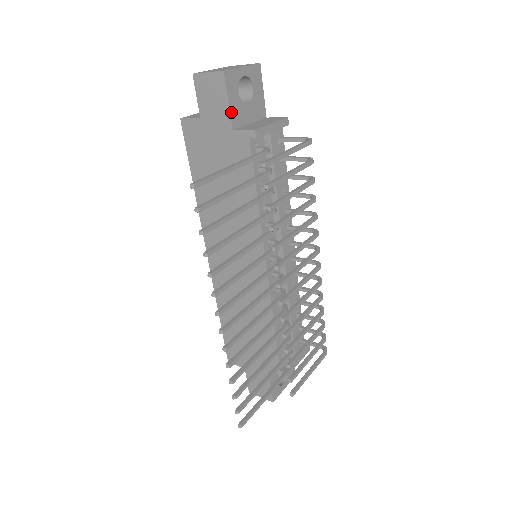
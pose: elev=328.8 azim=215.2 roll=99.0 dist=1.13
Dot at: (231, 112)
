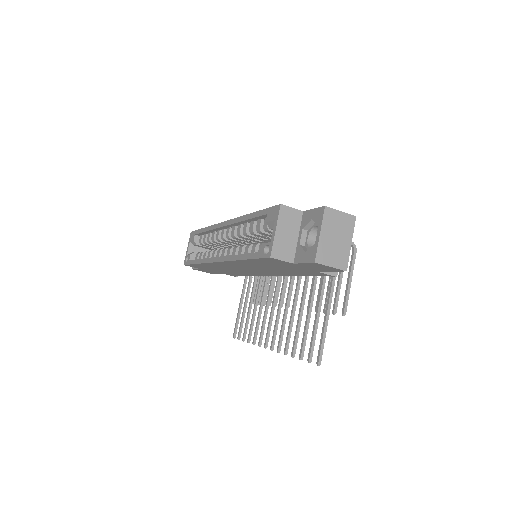
Dot at: occluded
